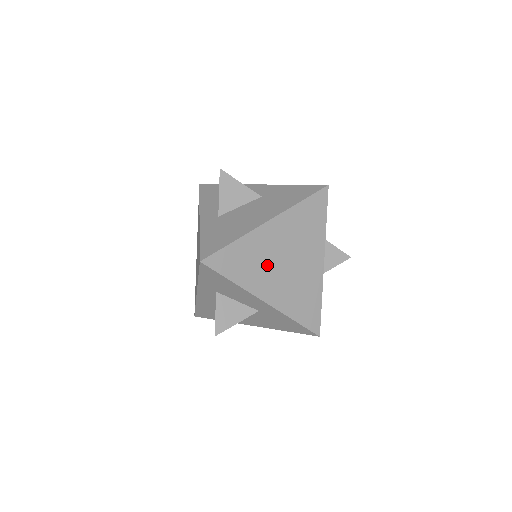
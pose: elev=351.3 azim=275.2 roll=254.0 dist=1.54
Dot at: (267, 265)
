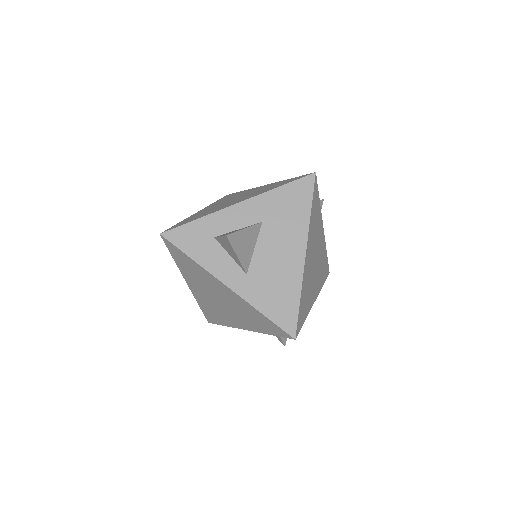
Dot at: (311, 281)
